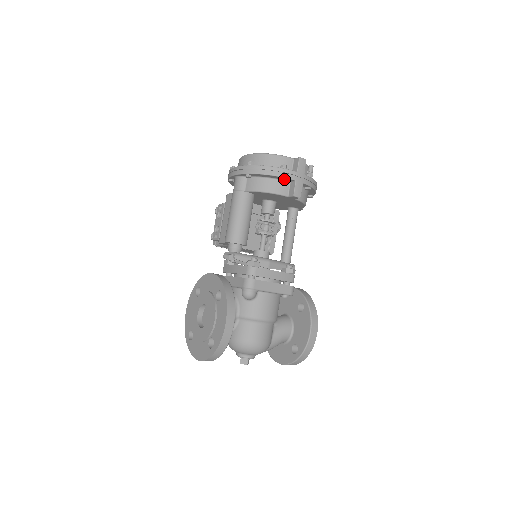
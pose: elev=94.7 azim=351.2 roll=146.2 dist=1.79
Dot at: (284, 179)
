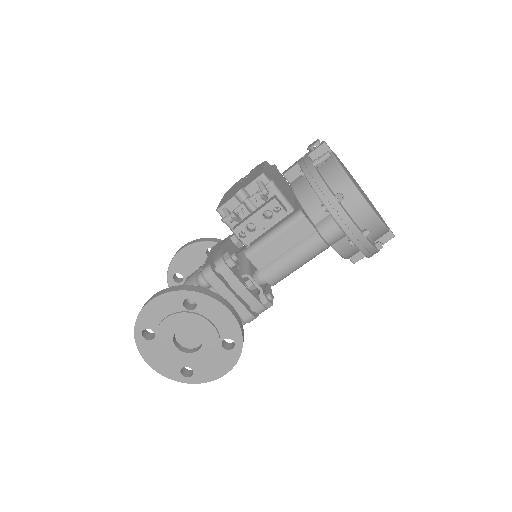
Dot at: occluded
